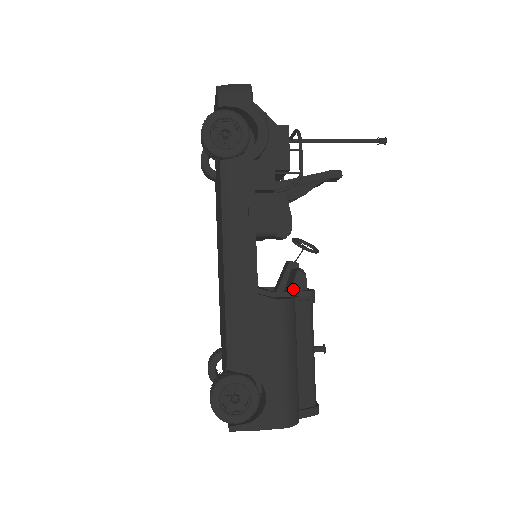
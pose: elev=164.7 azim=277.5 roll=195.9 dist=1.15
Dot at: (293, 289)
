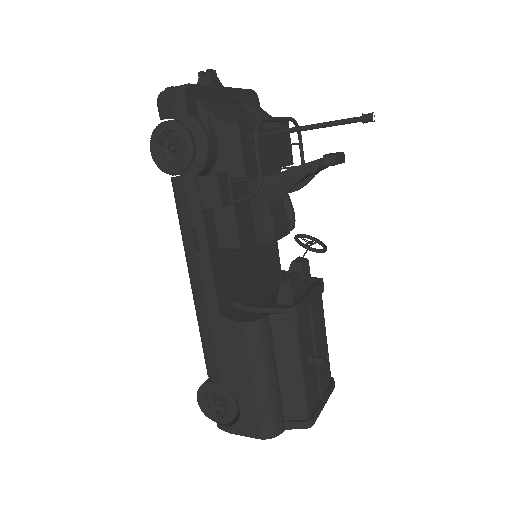
Dot at: (279, 301)
